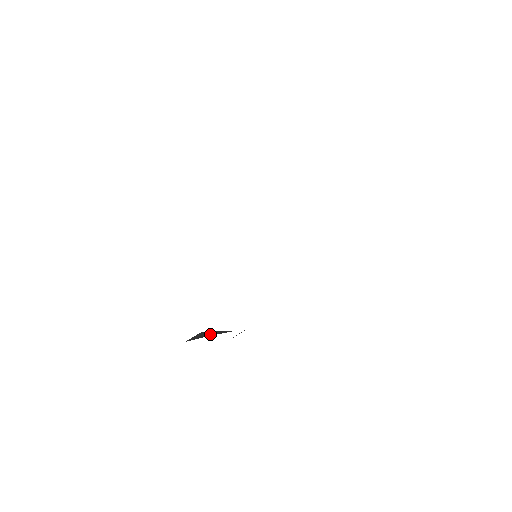
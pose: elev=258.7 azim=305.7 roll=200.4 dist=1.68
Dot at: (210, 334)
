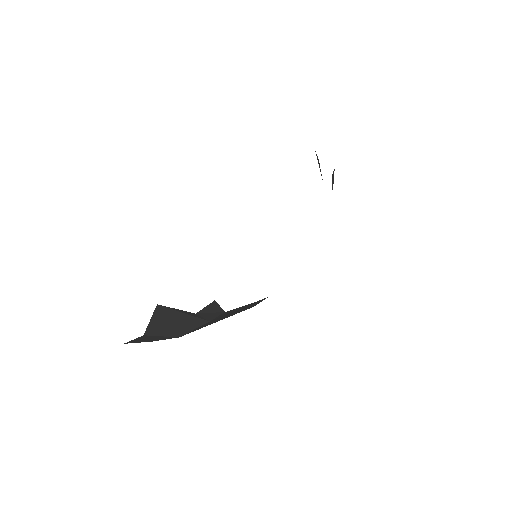
Dot at: (178, 327)
